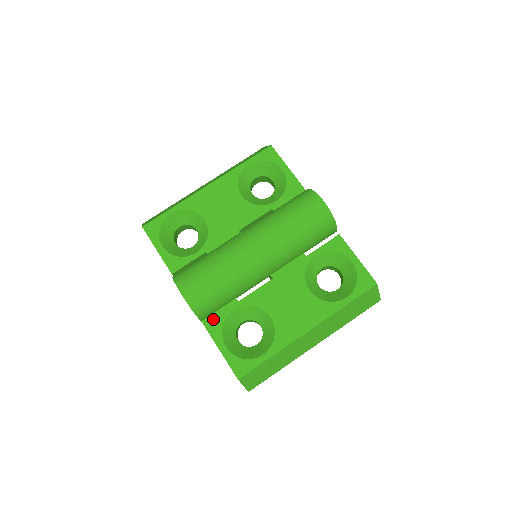
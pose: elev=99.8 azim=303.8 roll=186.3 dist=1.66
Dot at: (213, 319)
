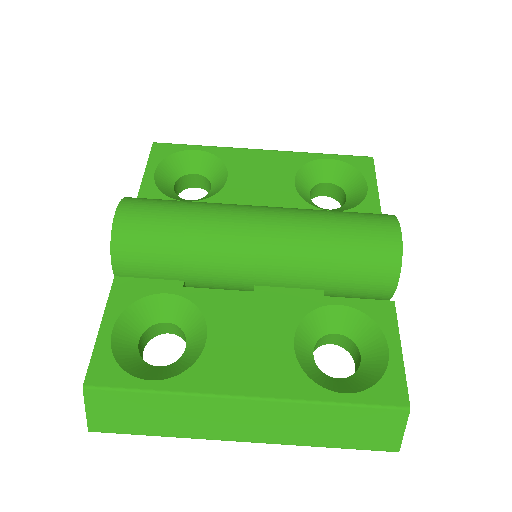
Dot at: (131, 284)
